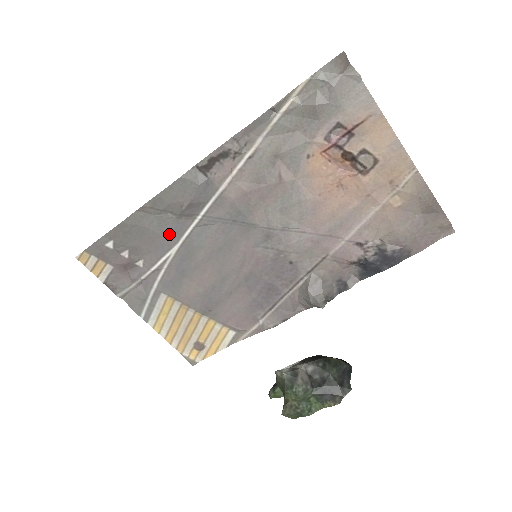
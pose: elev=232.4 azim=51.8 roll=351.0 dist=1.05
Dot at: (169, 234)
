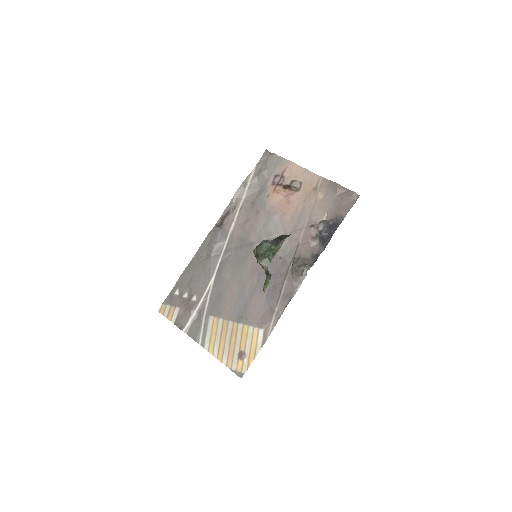
Dot at: (208, 270)
